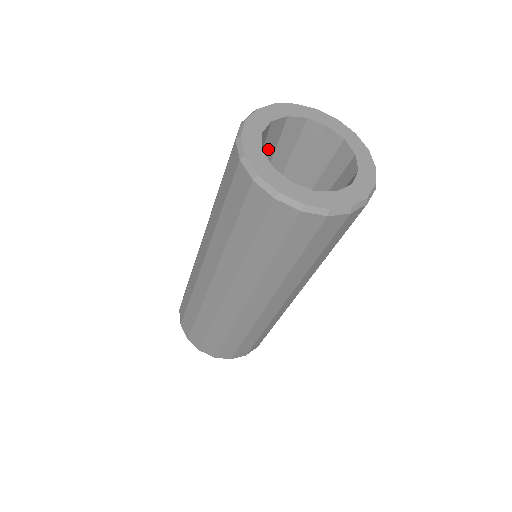
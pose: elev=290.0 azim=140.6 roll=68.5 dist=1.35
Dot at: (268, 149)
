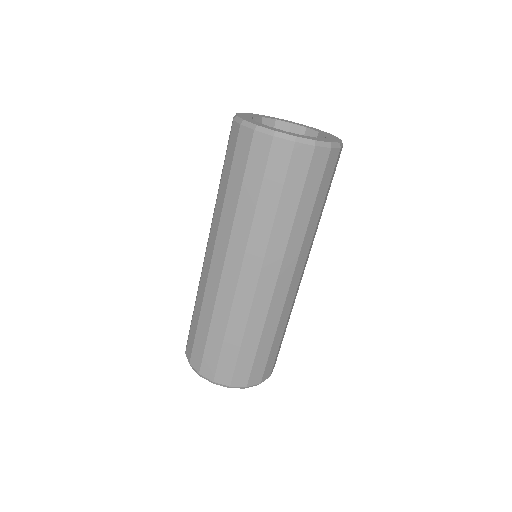
Dot at: occluded
